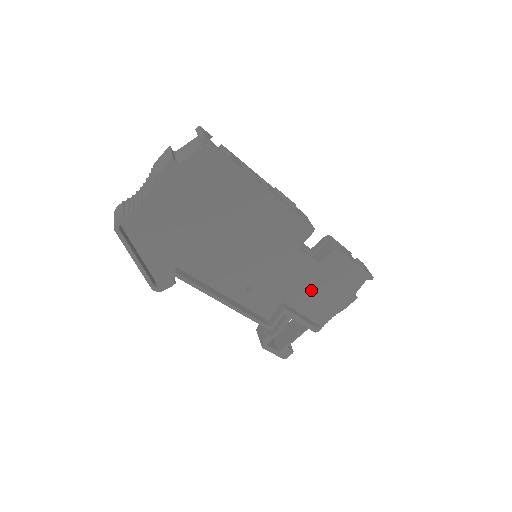
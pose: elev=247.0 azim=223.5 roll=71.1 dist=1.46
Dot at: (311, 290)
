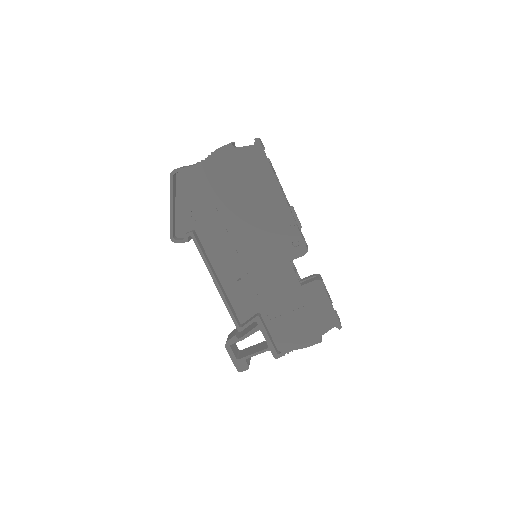
Dot at: (286, 310)
